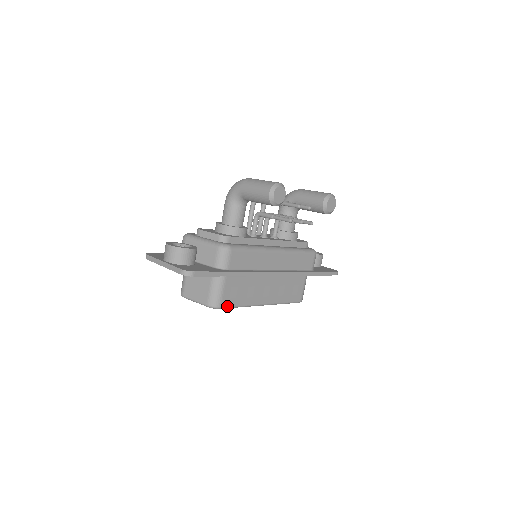
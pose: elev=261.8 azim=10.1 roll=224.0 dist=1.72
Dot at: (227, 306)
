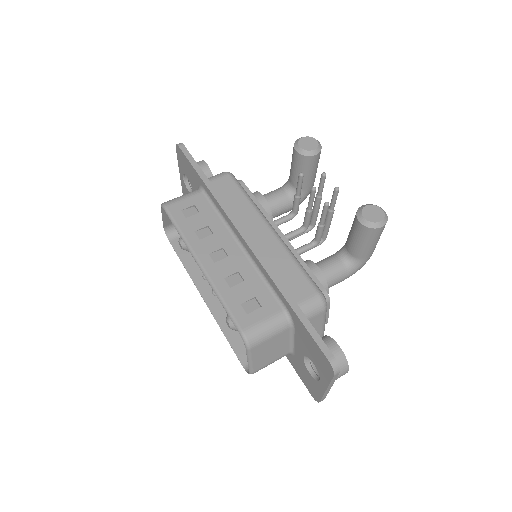
Dot at: (171, 214)
